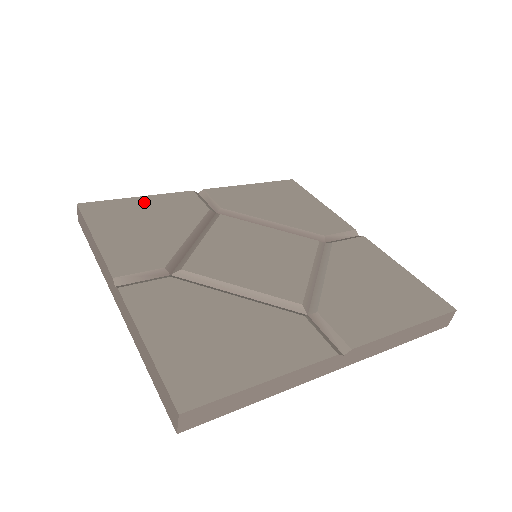
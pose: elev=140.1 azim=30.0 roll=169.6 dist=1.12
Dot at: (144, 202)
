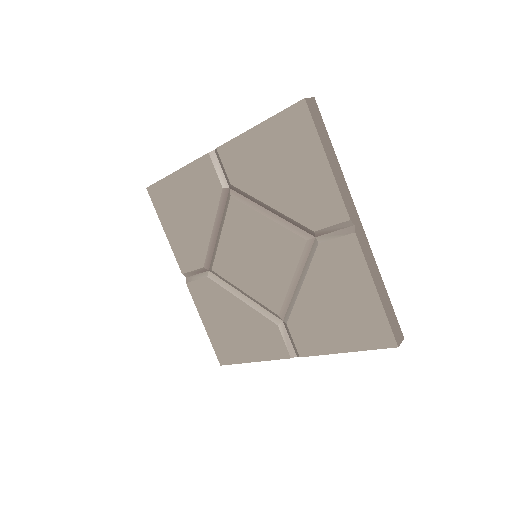
Dot at: (180, 181)
